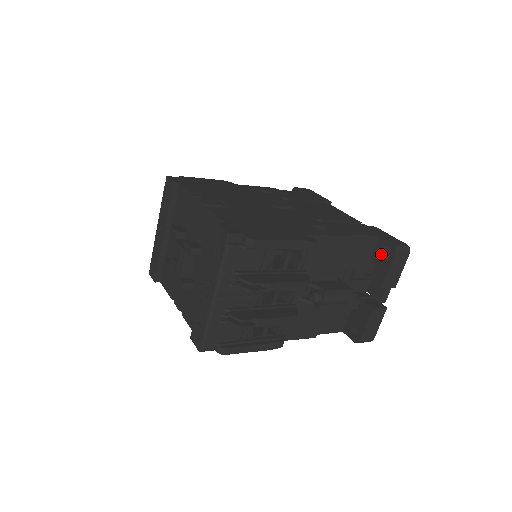
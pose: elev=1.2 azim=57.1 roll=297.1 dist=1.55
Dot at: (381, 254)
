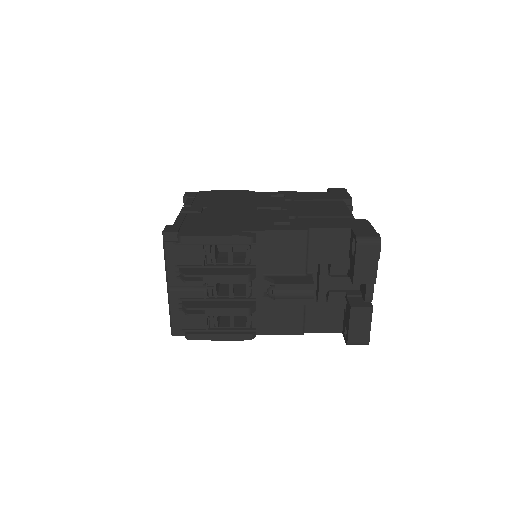
Dot at: (353, 247)
